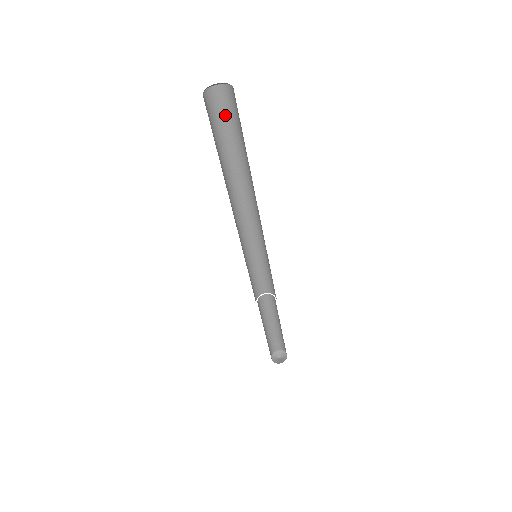
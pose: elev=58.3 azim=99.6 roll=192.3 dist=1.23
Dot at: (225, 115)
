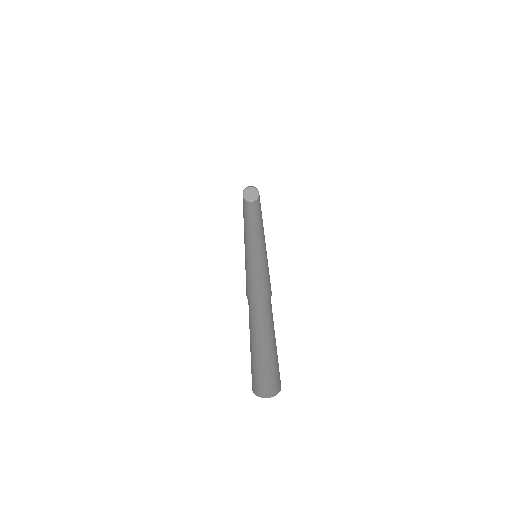
Dot at: (252, 209)
